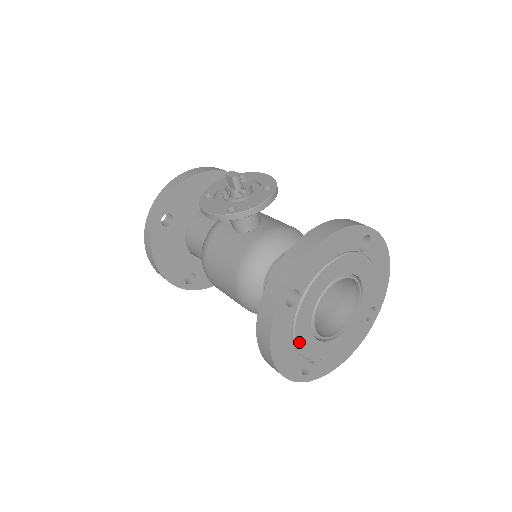
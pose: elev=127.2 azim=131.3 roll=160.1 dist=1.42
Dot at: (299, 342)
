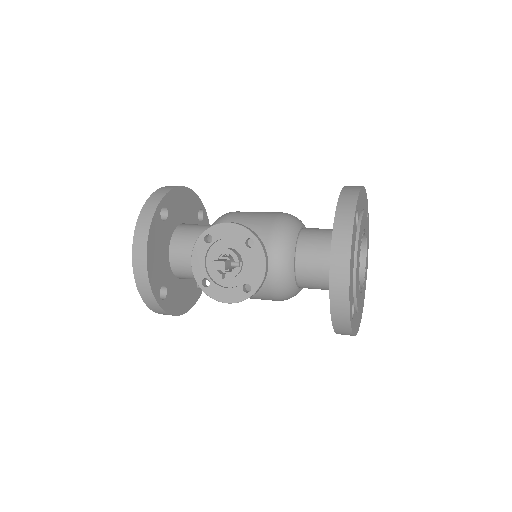
Dot at: (361, 307)
